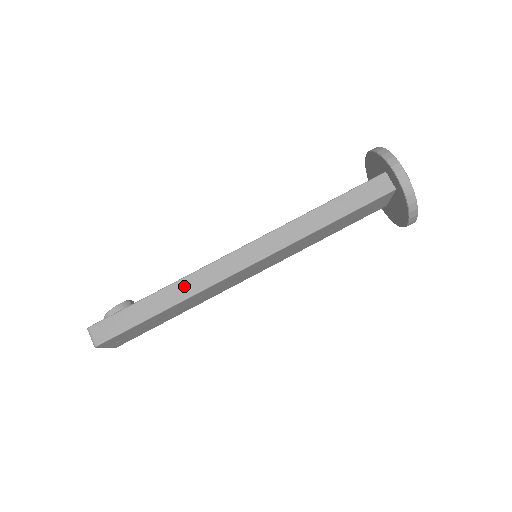
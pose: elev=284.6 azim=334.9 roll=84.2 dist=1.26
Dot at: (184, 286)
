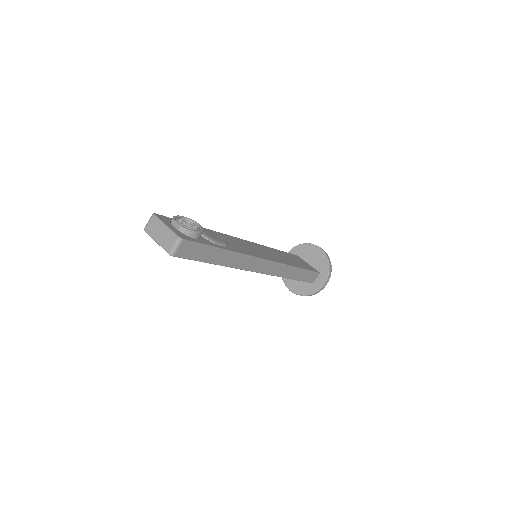
Dot at: (237, 259)
